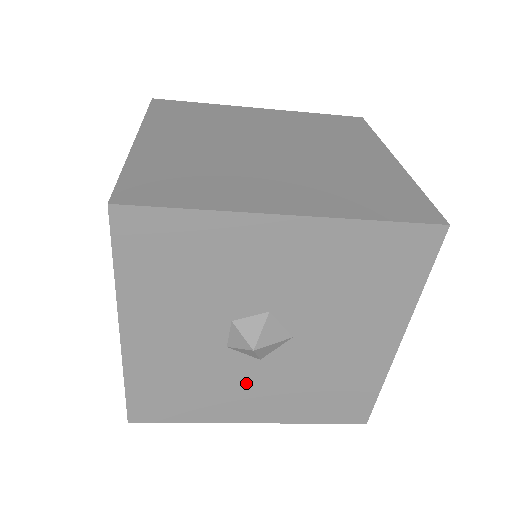
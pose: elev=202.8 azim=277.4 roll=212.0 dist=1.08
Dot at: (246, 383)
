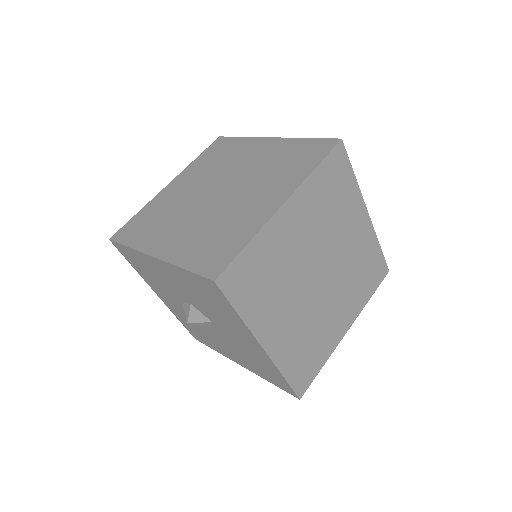
Dot at: (218, 340)
